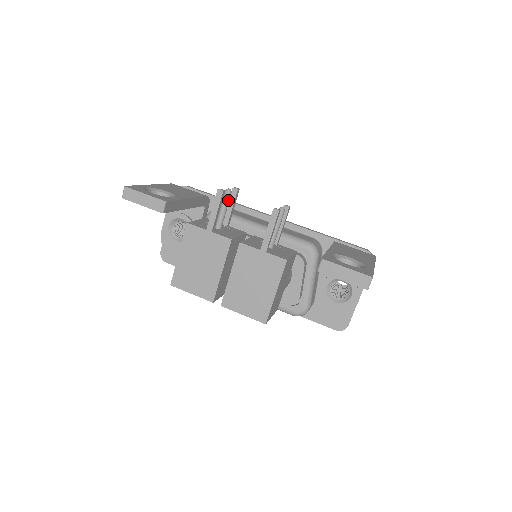
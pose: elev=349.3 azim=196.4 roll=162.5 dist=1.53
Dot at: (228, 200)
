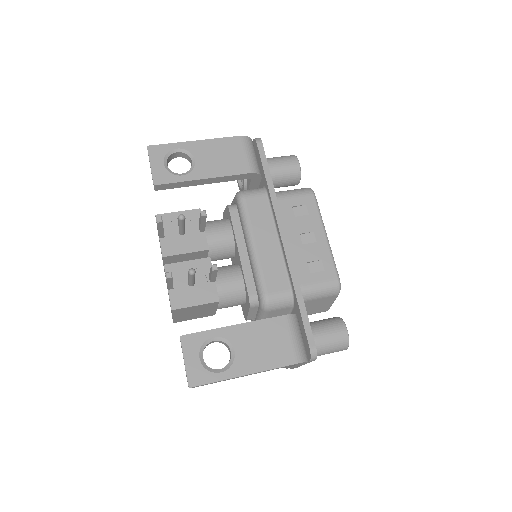
Dot at: (181, 223)
